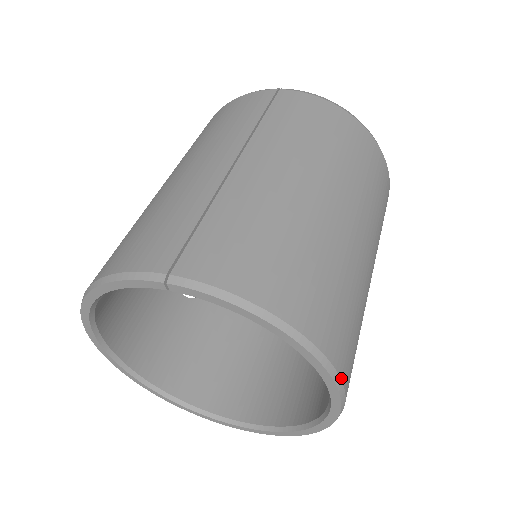
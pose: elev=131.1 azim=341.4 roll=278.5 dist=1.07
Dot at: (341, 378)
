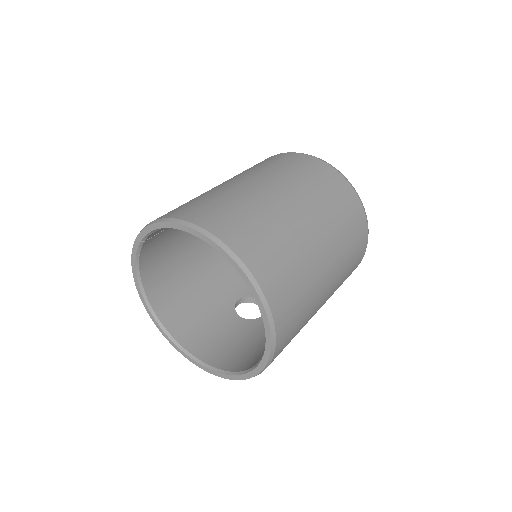
Dot at: (225, 243)
